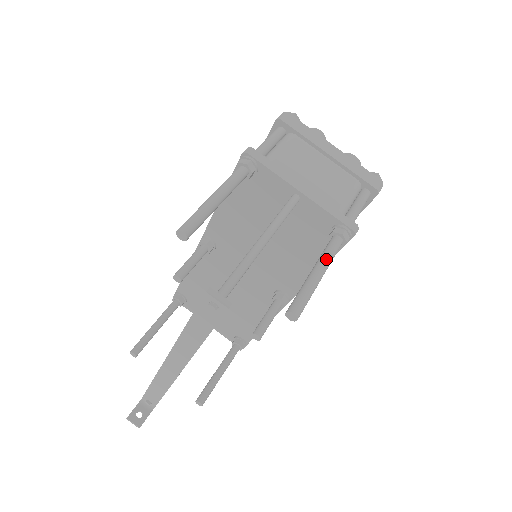
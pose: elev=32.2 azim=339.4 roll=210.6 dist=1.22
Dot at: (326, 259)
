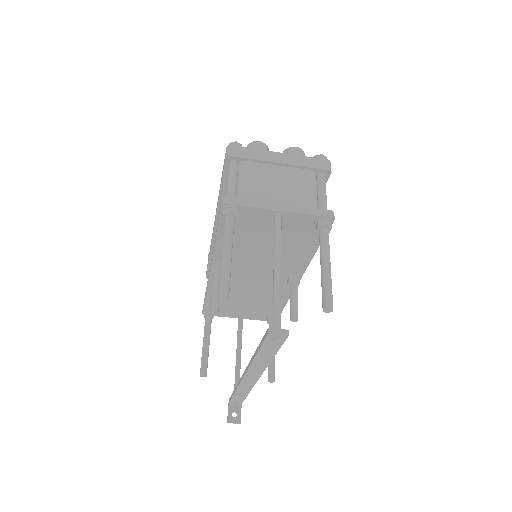
Dot at: (326, 252)
